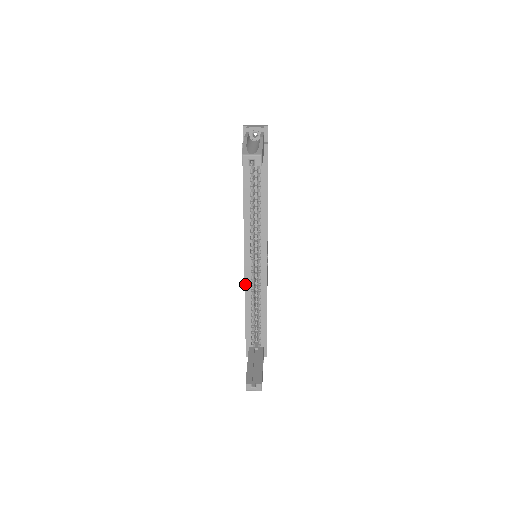
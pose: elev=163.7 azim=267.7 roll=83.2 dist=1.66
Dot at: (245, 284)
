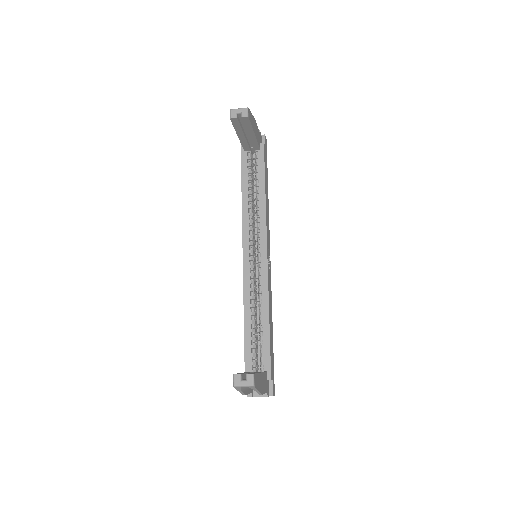
Dot at: (244, 286)
